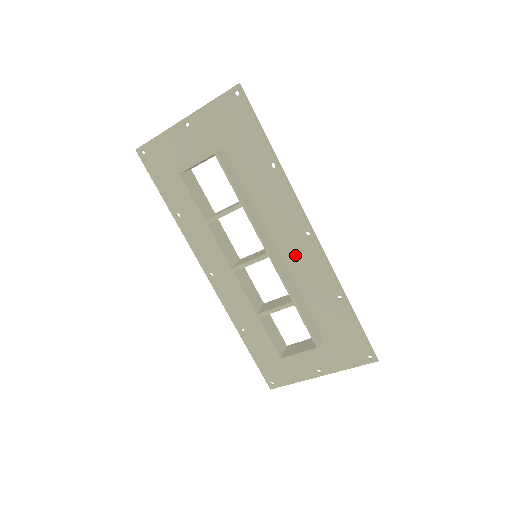
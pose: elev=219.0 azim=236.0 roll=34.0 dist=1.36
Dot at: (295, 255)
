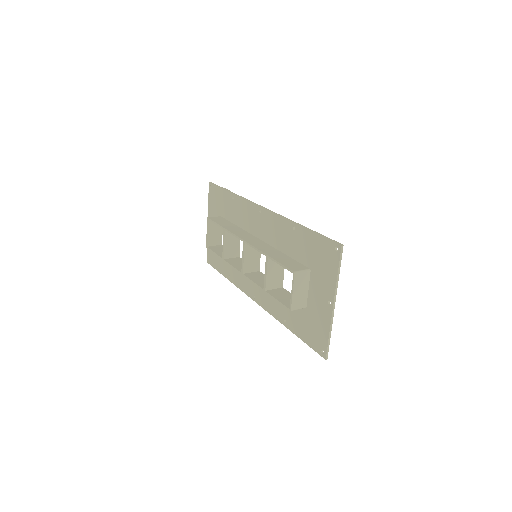
Dot at: (265, 231)
